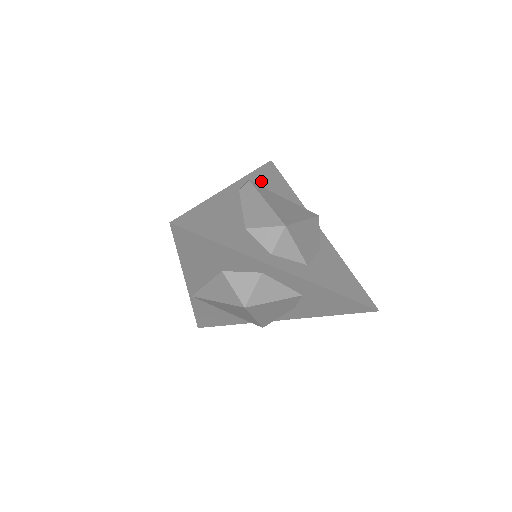
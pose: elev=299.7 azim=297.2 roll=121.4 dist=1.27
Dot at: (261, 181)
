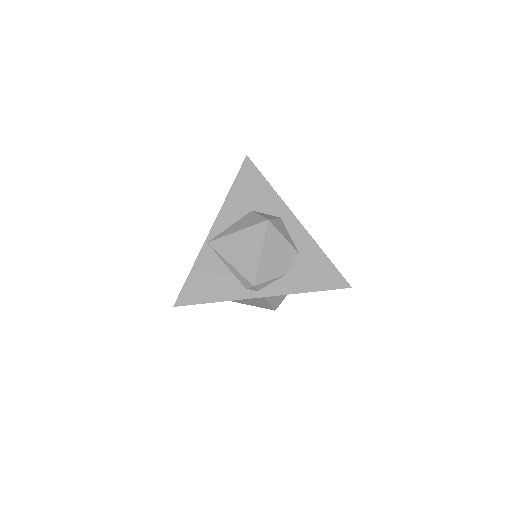
Dot at: occluded
